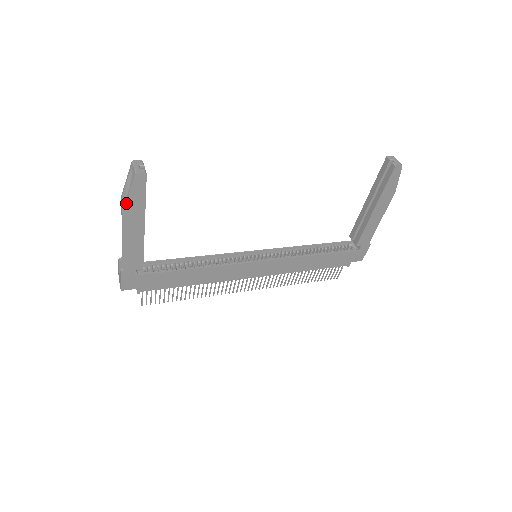
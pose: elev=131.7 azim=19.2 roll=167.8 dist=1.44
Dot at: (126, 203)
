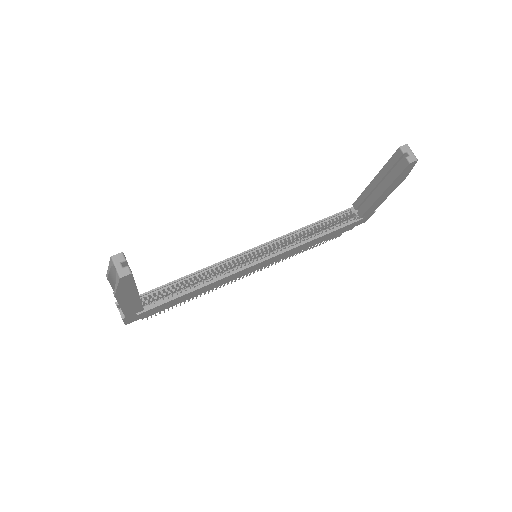
Dot at: (115, 293)
